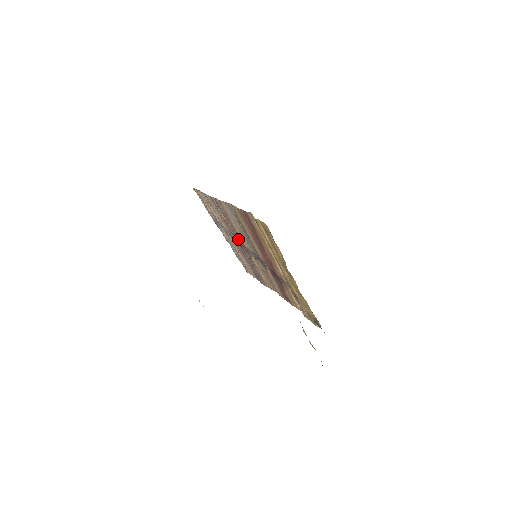
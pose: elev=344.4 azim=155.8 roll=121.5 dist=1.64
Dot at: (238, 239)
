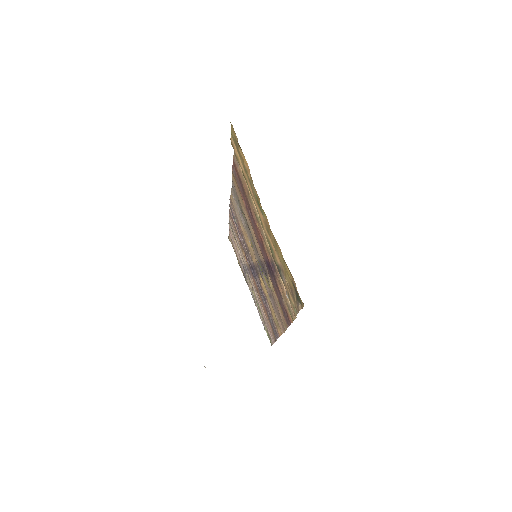
Dot at: (250, 260)
